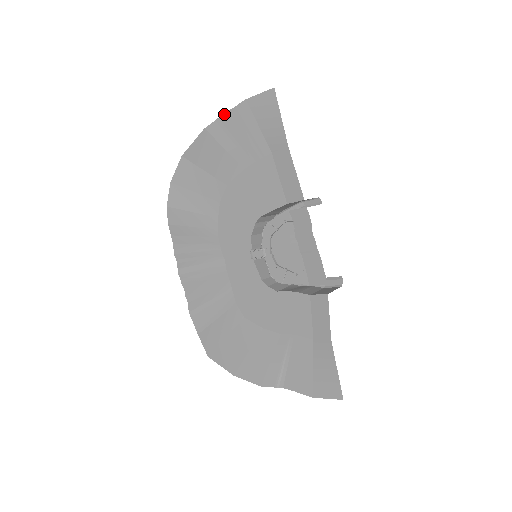
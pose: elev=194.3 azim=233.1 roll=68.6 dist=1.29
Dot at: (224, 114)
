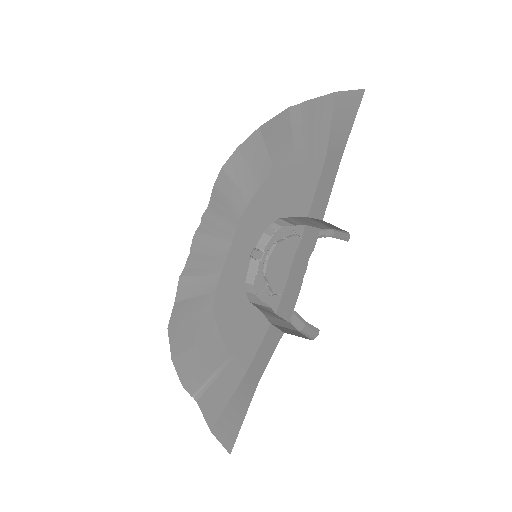
Dot at: (311, 99)
